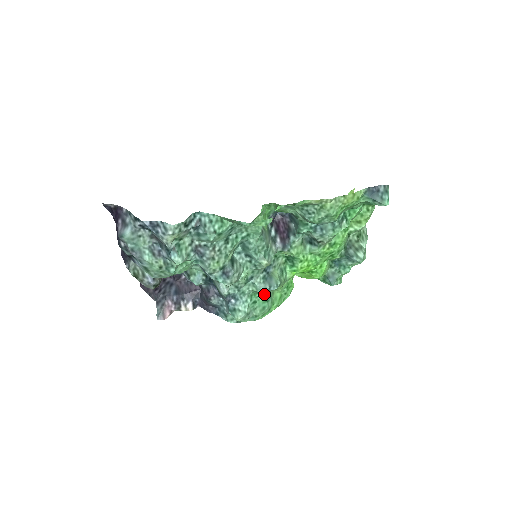
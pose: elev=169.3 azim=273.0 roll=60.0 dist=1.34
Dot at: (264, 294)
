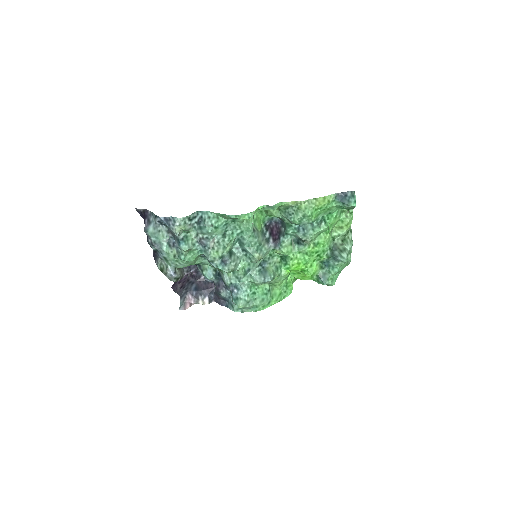
Dot at: (263, 287)
